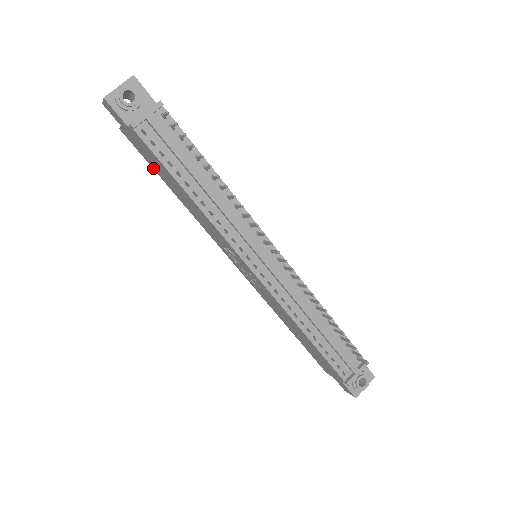
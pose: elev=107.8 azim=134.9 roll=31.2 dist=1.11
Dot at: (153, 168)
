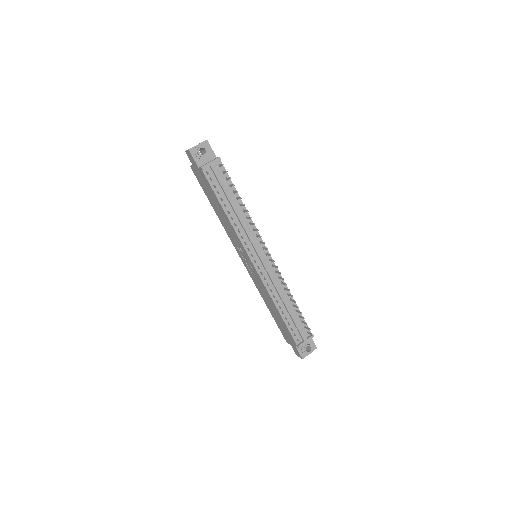
Dot at: (205, 192)
